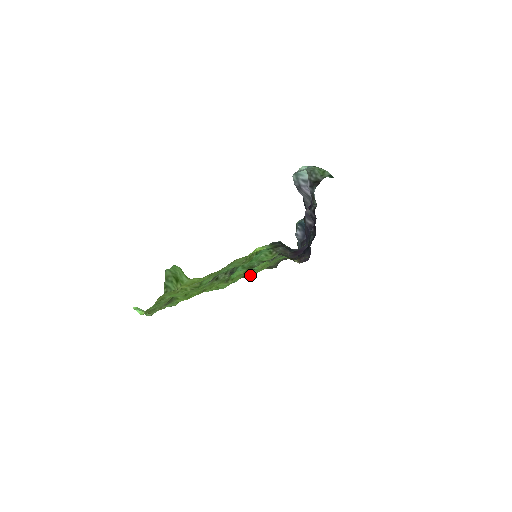
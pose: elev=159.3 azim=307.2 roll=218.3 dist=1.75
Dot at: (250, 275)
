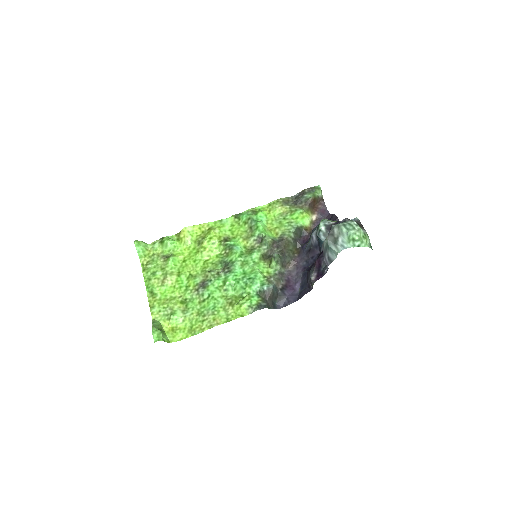
Dot at: (261, 209)
